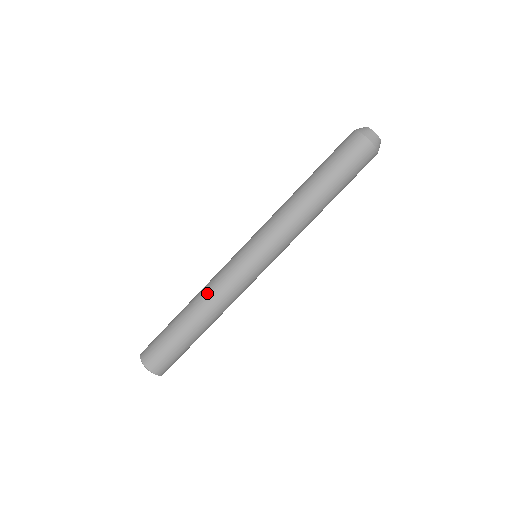
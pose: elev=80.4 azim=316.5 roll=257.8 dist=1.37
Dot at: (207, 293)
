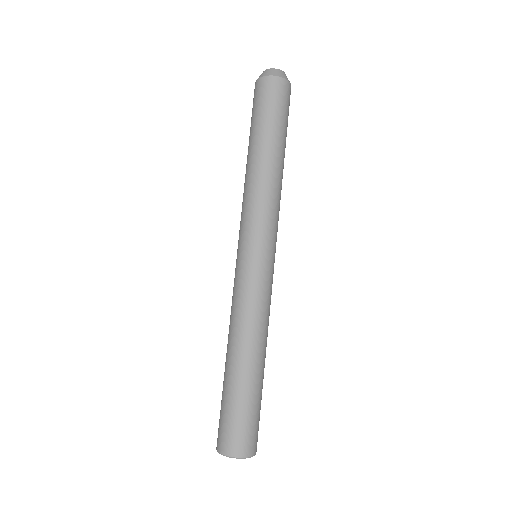
Dot at: (232, 325)
